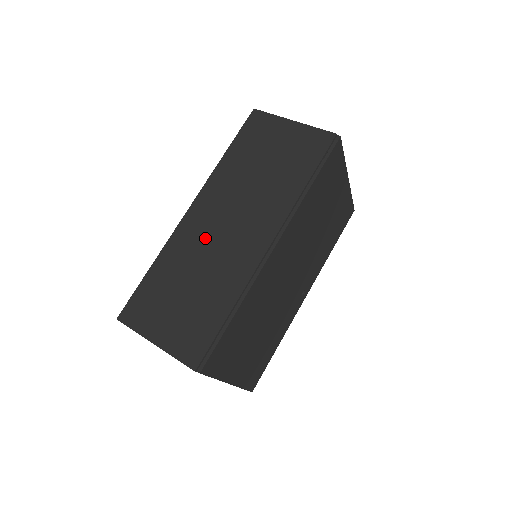
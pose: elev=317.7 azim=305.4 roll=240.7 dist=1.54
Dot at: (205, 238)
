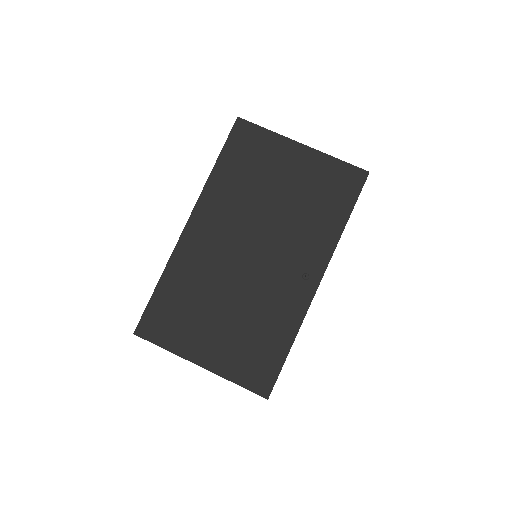
Dot at: occluded
